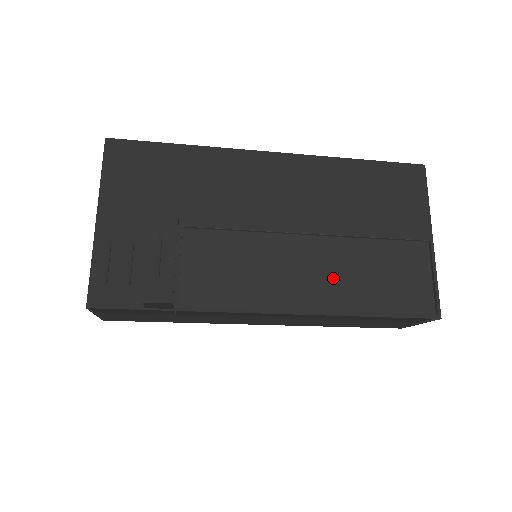
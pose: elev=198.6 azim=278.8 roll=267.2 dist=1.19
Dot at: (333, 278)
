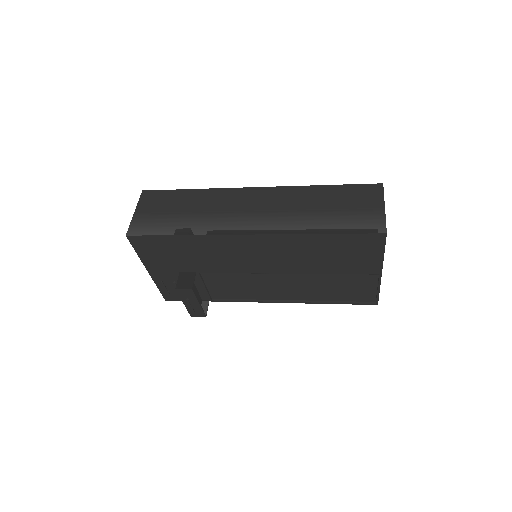
Dot at: (303, 289)
